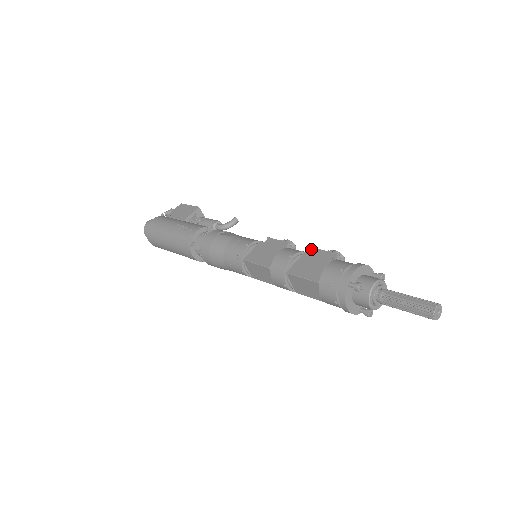
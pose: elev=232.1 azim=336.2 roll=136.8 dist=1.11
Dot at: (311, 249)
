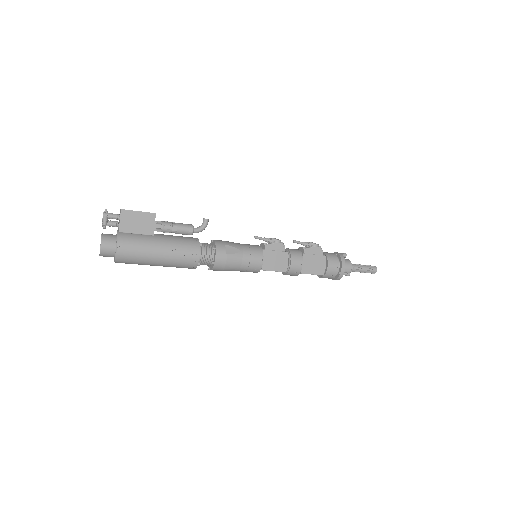
Dot at: occluded
